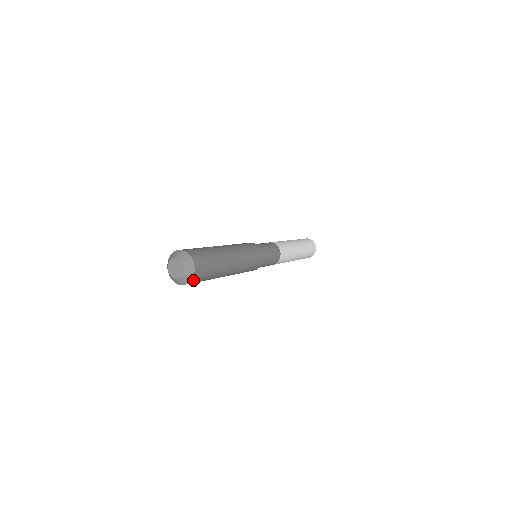
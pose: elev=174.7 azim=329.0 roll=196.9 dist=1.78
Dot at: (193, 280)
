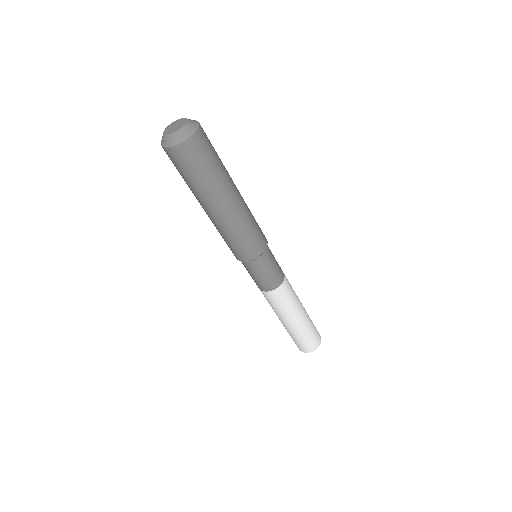
Dot at: (201, 132)
